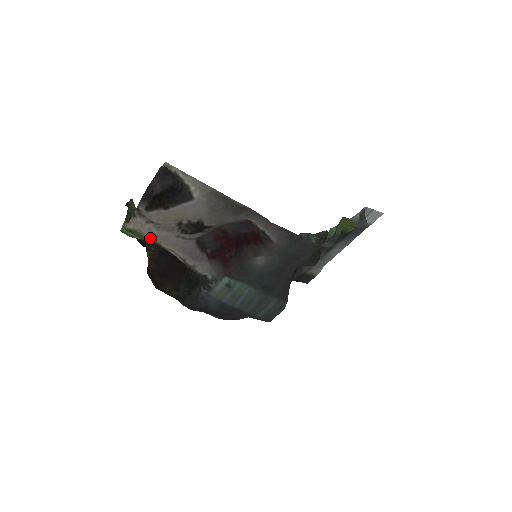
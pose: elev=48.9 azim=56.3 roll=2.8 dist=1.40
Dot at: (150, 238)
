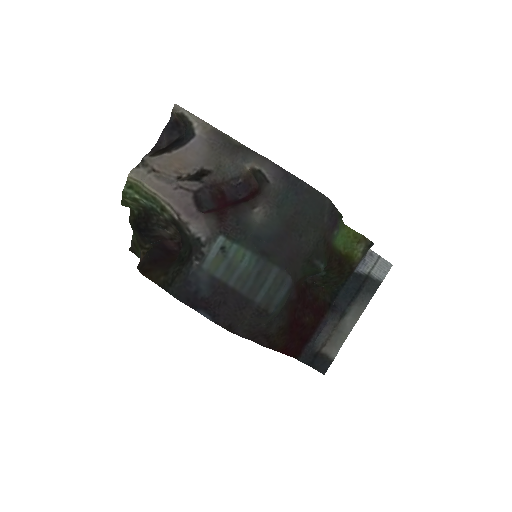
Dot at: (148, 188)
